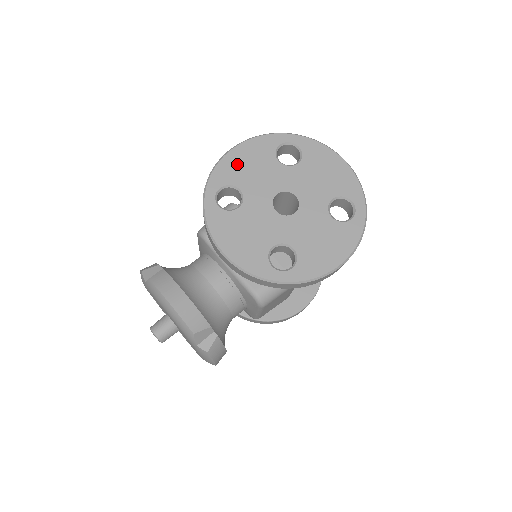
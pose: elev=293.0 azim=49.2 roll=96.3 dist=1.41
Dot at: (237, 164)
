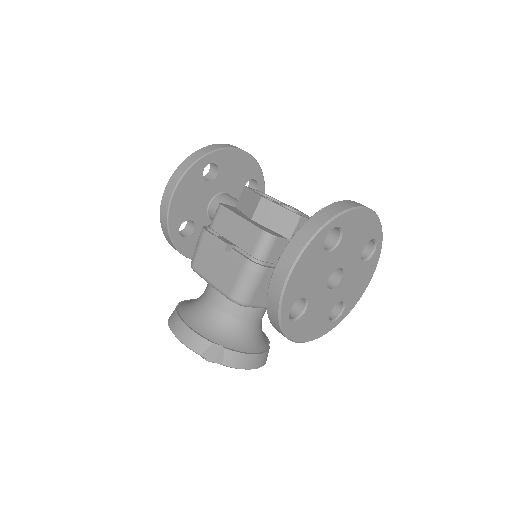
Dot at: (298, 282)
